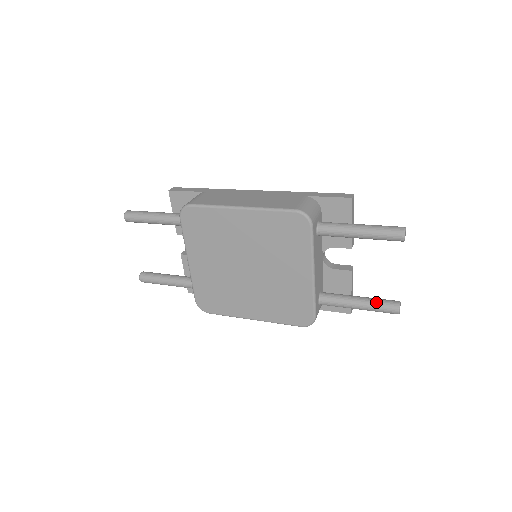
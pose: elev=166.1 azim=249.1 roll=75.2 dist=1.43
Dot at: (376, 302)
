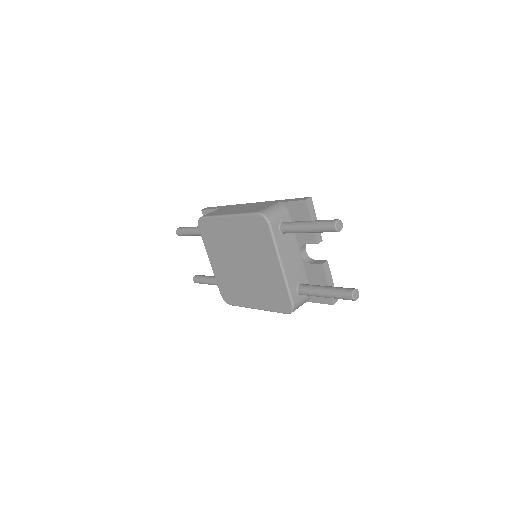
Dot at: (336, 290)
